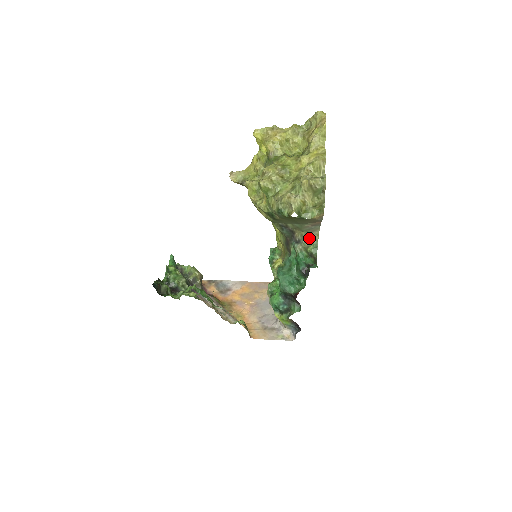
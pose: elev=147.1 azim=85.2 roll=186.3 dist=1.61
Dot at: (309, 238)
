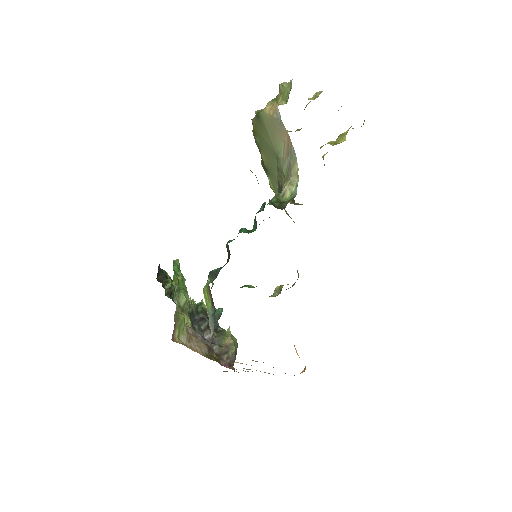
Dot at: (287, 181)
